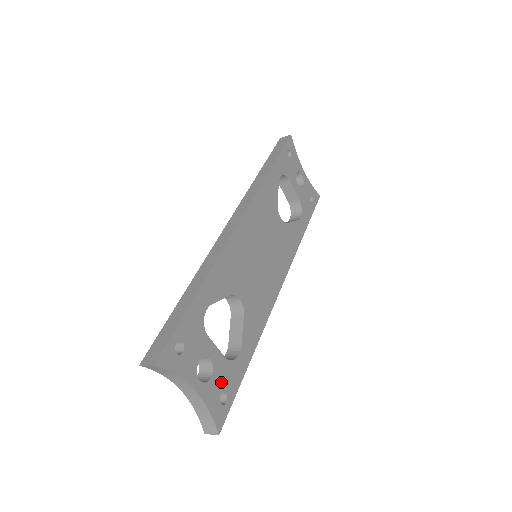
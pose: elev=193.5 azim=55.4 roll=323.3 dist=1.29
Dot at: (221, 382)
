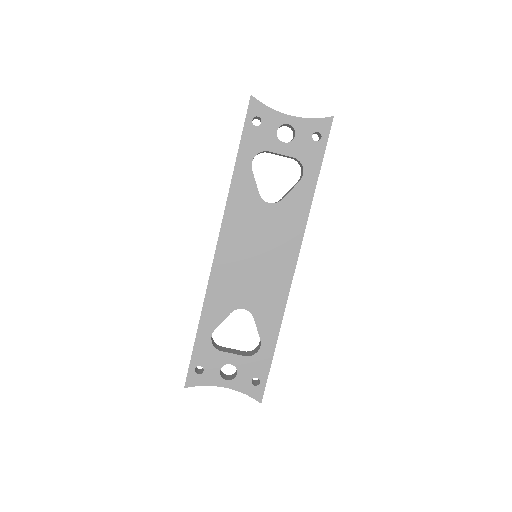
Dot at: (249, 373)
